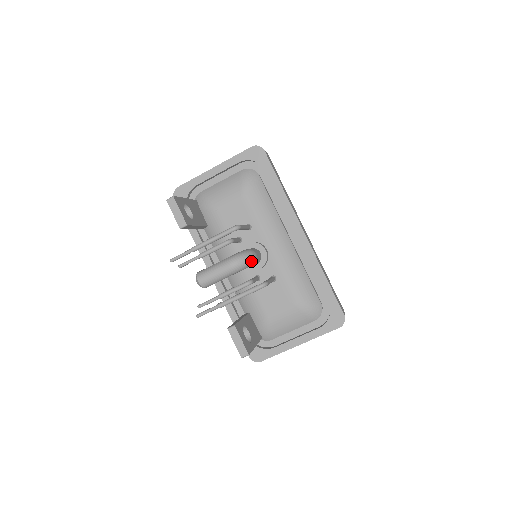
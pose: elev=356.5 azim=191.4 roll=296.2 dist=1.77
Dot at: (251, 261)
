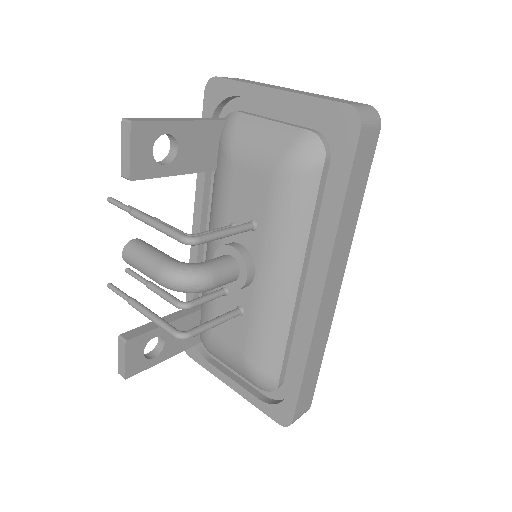
Dot at: (194, 291)
